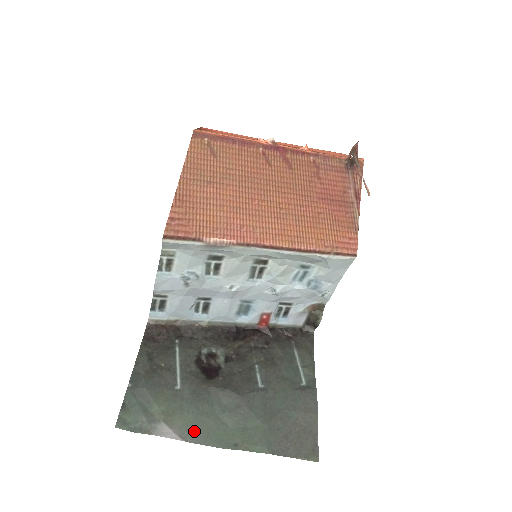
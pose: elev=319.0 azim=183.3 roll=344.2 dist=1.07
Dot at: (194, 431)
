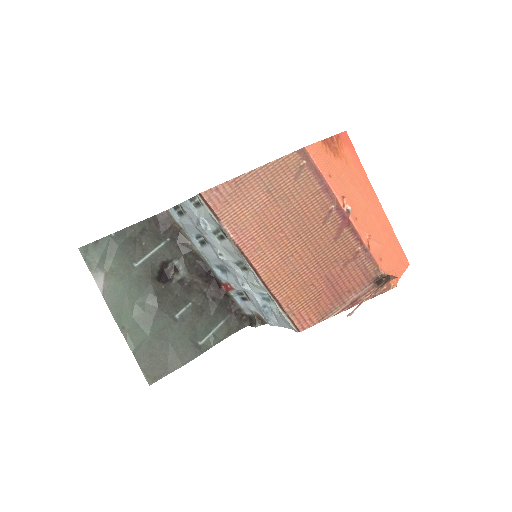
Dot at: (113, 296)
